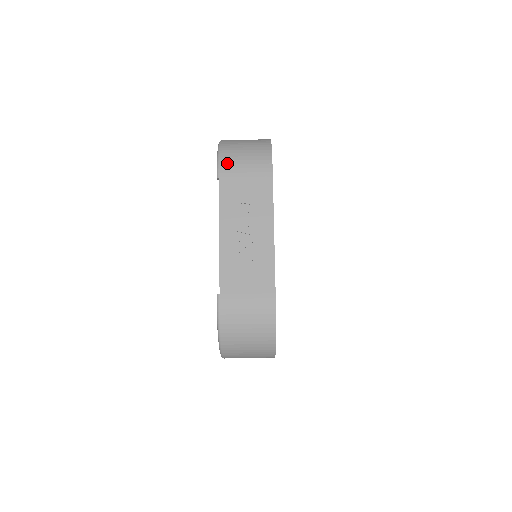
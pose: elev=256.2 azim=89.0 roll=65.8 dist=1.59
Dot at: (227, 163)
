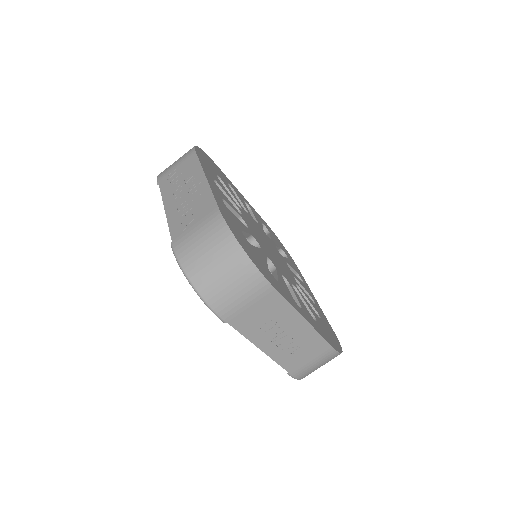
Dot at: (223, 308)
